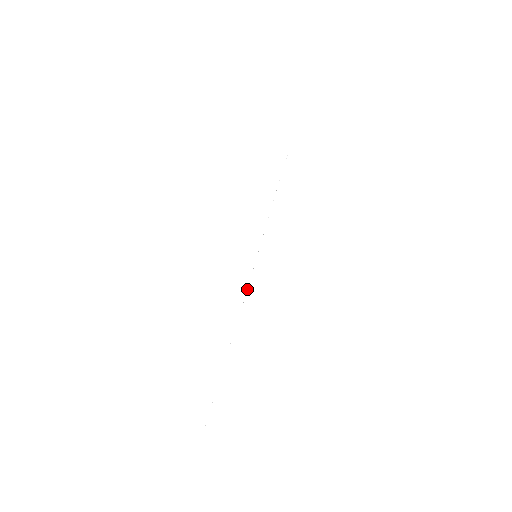
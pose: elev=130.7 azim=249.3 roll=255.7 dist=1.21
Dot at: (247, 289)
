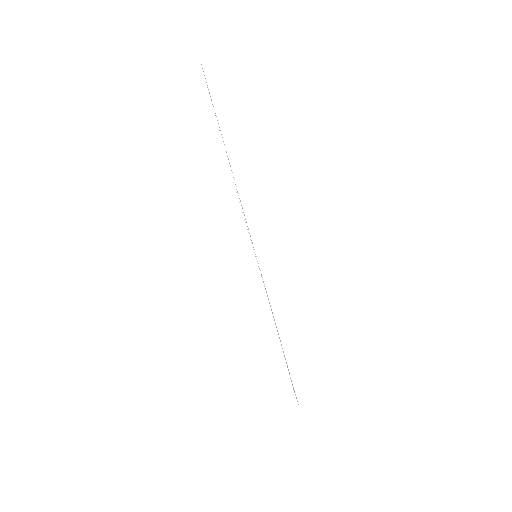
Dot at: occluded
